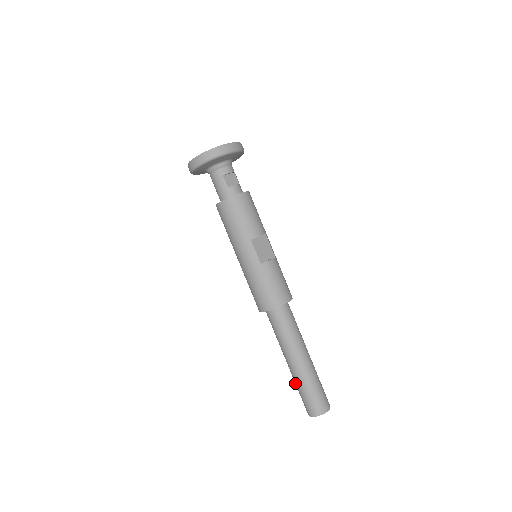
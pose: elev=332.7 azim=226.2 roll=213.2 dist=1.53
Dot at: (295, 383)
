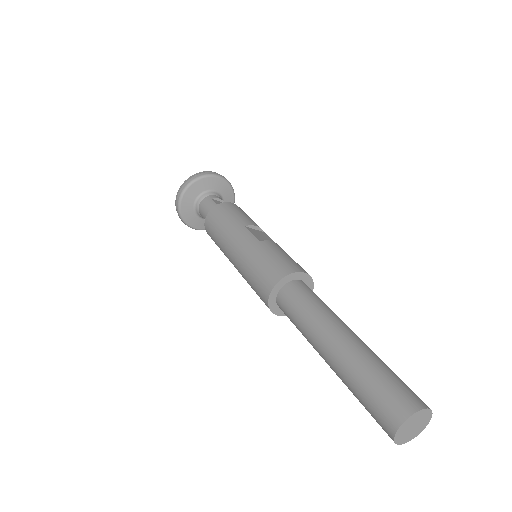
Dot at: (348, 383)
